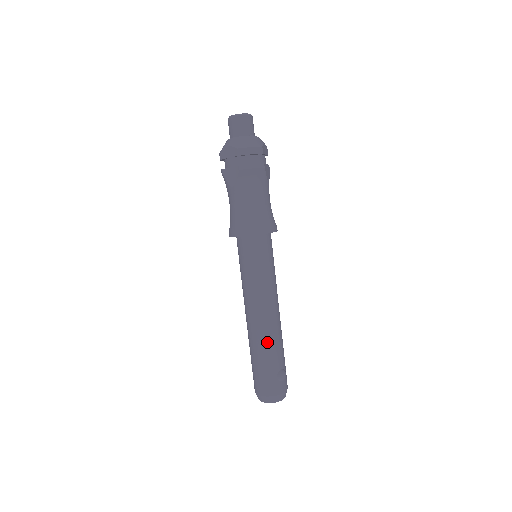
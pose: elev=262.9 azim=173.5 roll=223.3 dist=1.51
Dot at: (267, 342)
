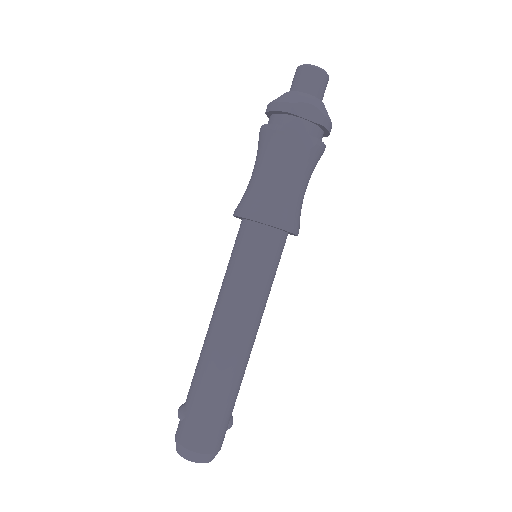
Dot at: (241, 377)
